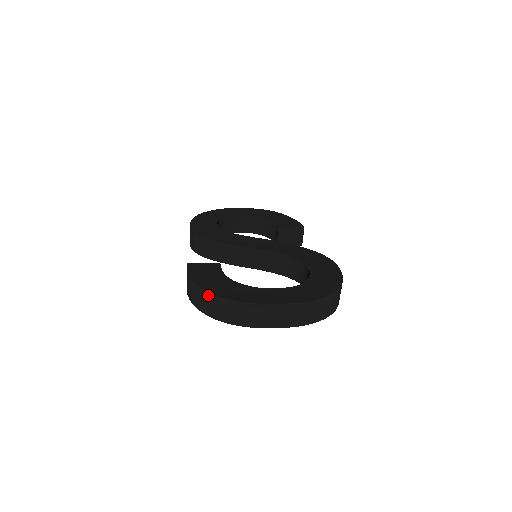
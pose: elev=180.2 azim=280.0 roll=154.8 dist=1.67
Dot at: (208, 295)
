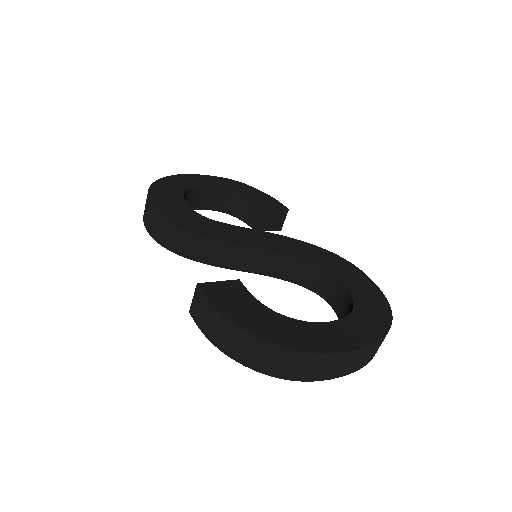
Dot at: (260, 344)
